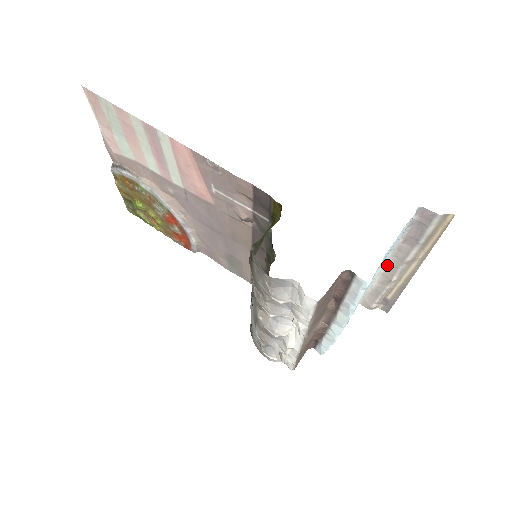
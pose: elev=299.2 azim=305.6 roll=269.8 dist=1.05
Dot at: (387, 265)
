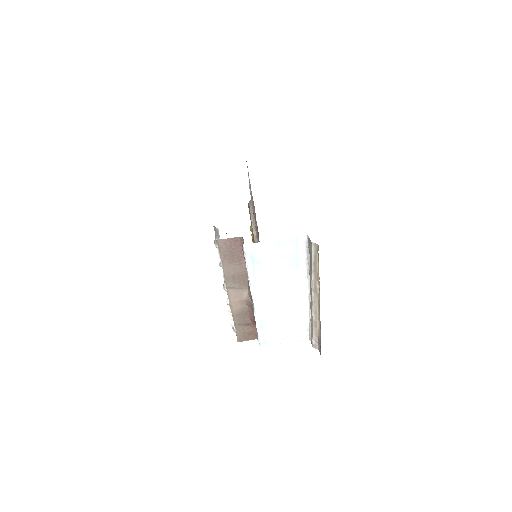
Dot at: (310, 294)
